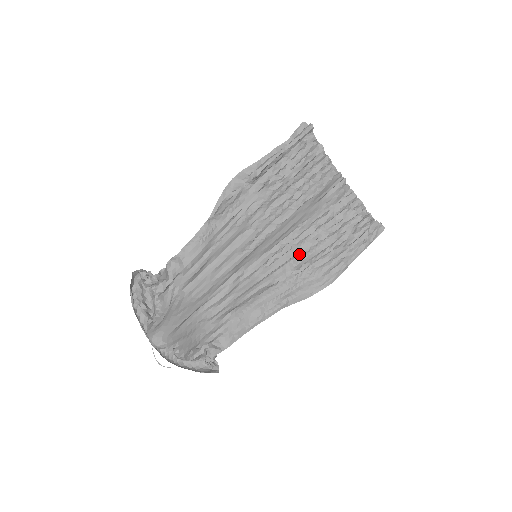
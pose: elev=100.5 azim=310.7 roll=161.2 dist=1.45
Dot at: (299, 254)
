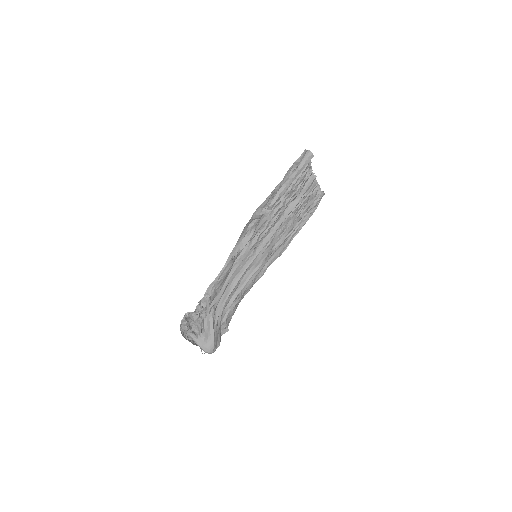
Dot at: (277, 237)
